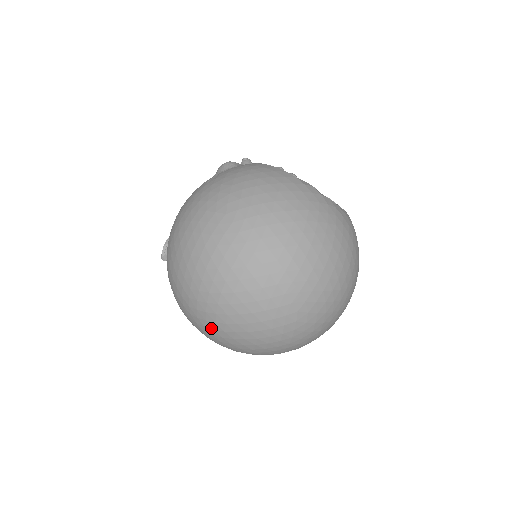
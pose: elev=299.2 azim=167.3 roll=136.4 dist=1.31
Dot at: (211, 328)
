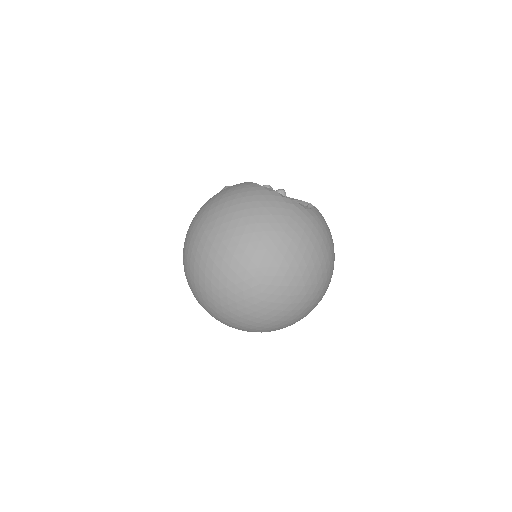
Dot at: (208, 306)
